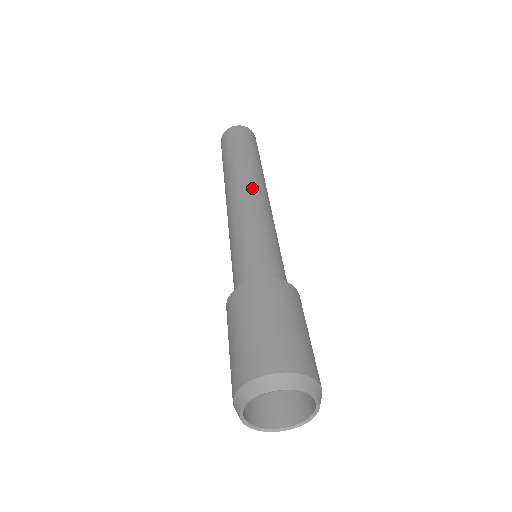
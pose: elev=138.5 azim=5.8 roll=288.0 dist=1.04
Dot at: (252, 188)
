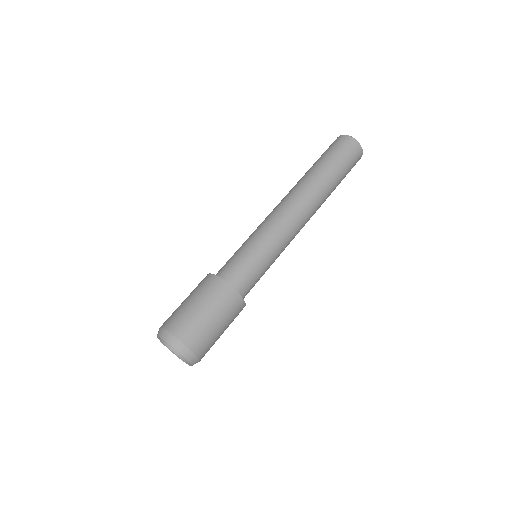
Dot at: (282, 202)
